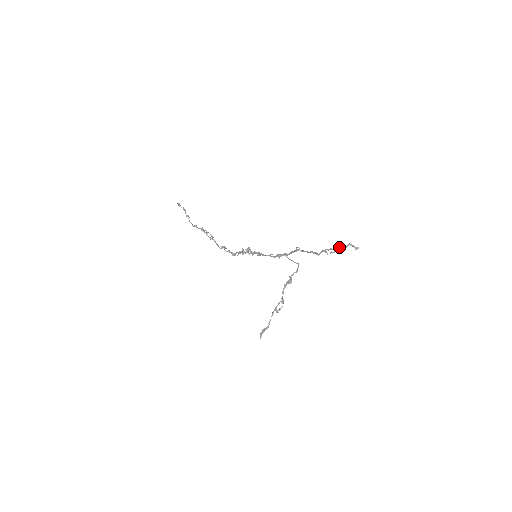
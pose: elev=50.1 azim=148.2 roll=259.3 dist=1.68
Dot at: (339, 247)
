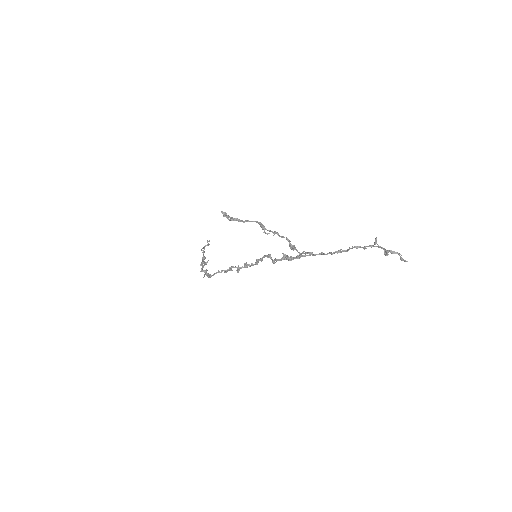
Dot at: (385, 249)
